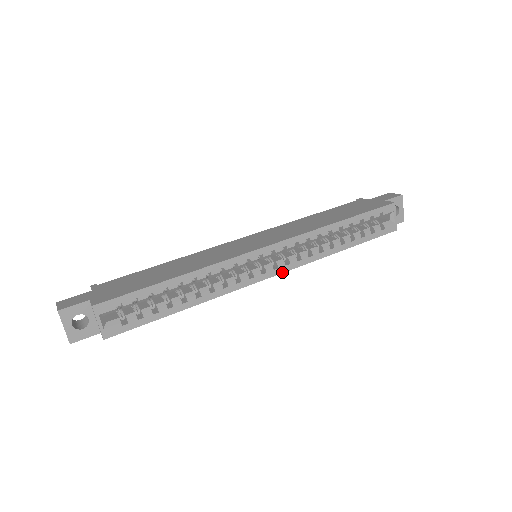
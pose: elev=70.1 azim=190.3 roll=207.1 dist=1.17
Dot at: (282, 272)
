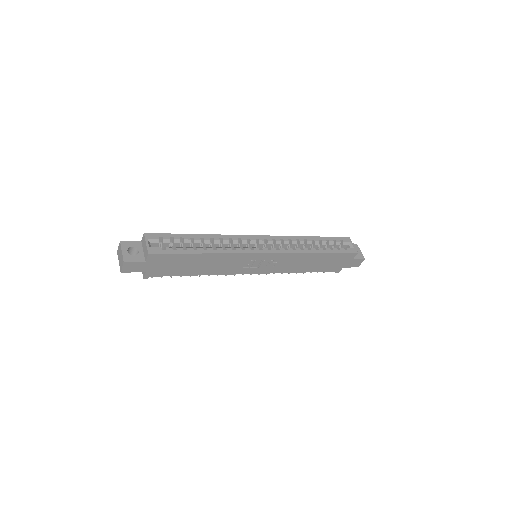
Dot at: (275, 253)
